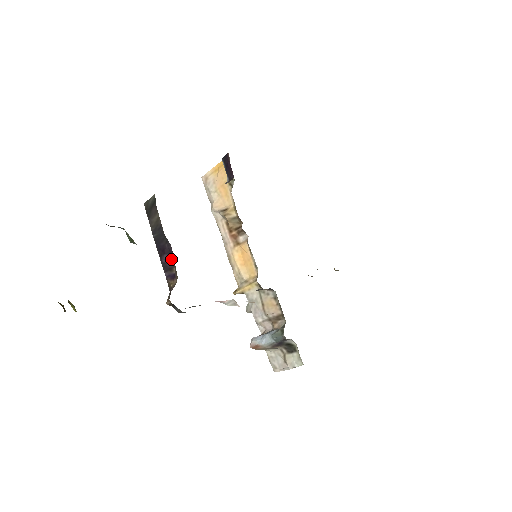
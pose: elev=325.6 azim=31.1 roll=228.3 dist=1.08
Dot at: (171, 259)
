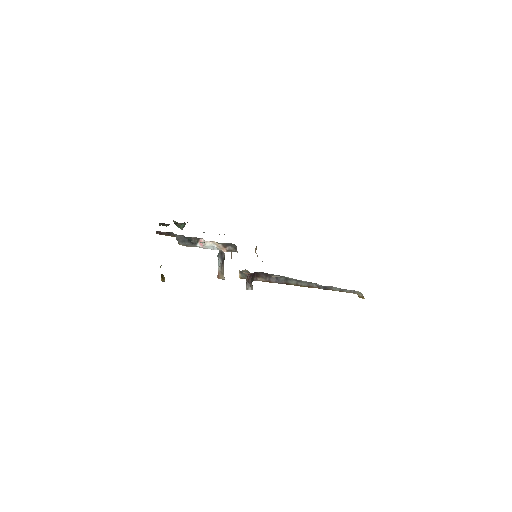
Dot at: occluded
